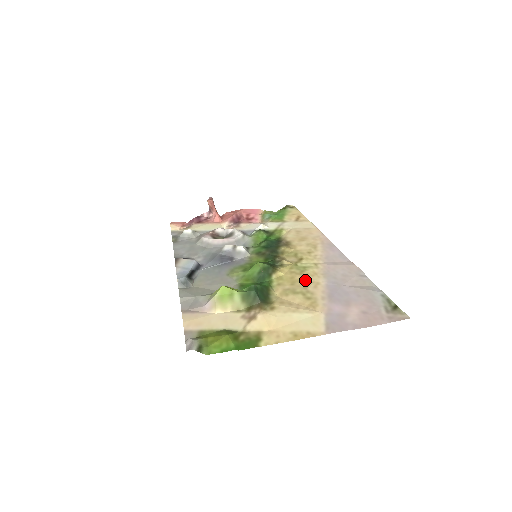
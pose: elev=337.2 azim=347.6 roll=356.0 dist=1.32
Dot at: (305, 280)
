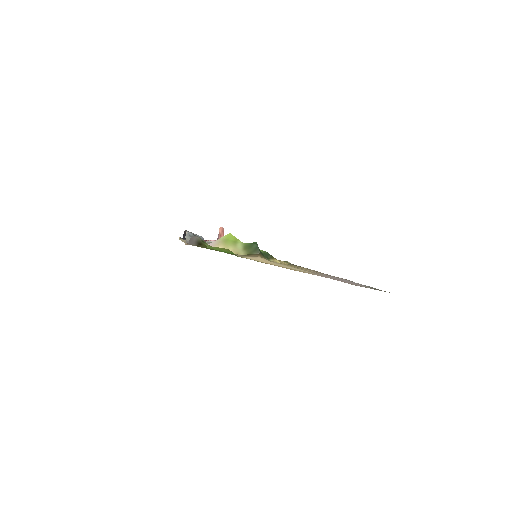
Dot at: (299, 268)
